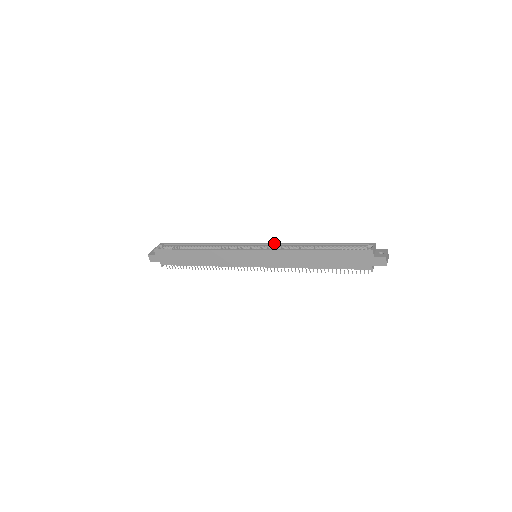
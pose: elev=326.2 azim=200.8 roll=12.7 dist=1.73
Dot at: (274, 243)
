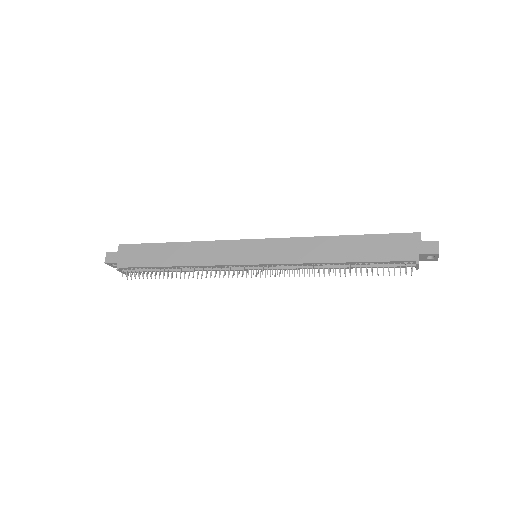
Dot at: occluded
